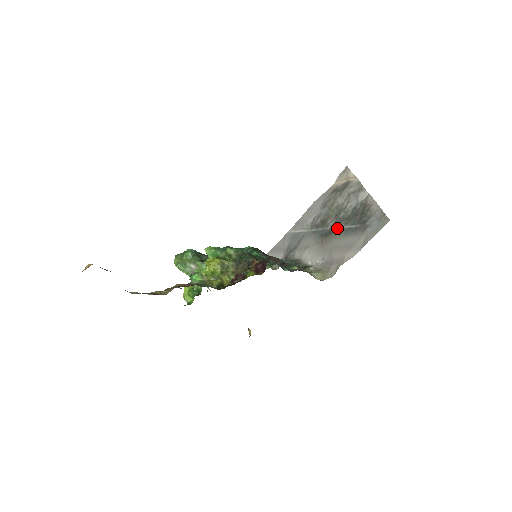
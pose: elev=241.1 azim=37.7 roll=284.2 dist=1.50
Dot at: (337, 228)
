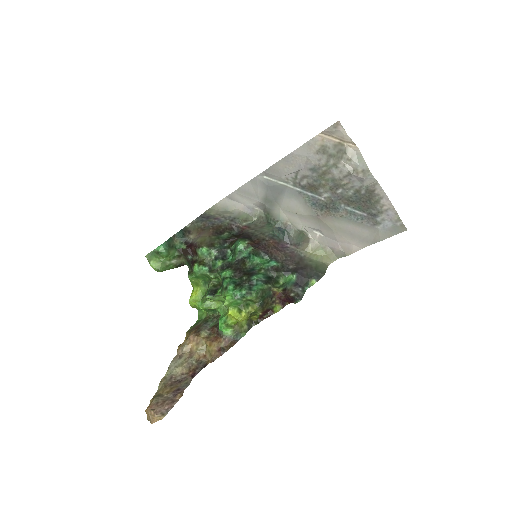
Dot at: (336, 207)
